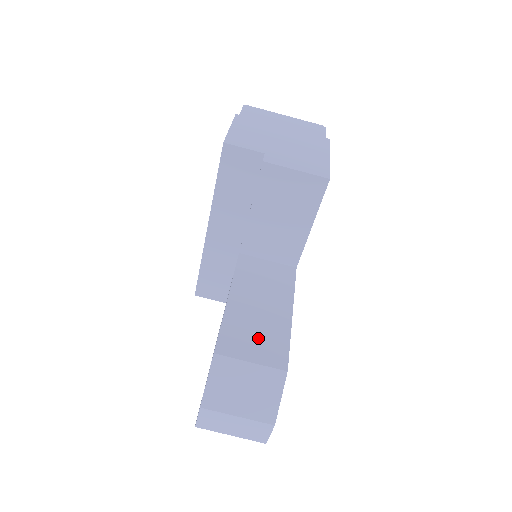
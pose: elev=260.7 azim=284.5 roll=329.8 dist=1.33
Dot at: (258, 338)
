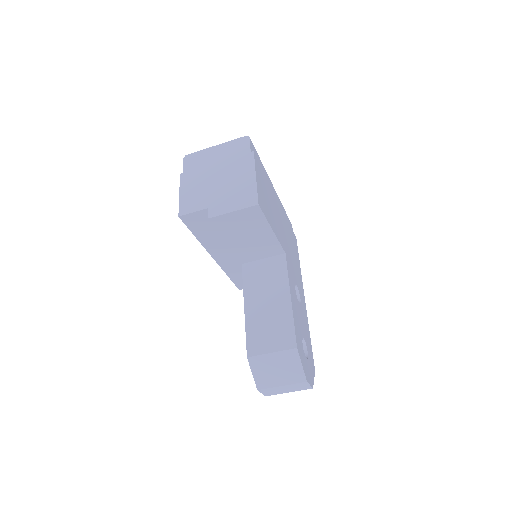
Dot at: (272, 331)
